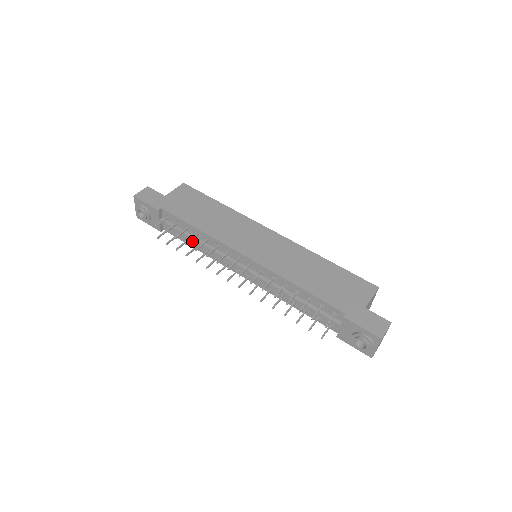
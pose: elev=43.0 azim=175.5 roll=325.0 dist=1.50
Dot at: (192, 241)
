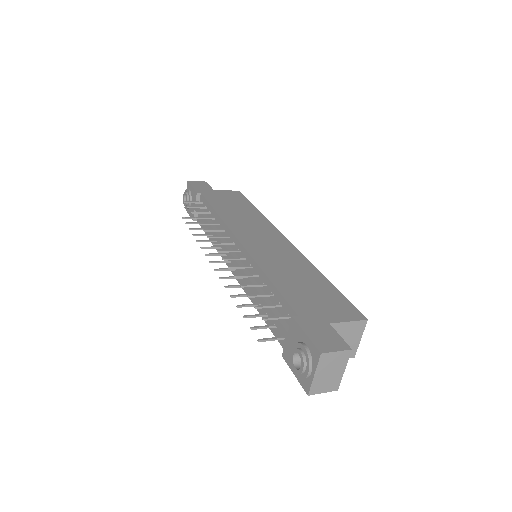
Dot at: (207, 226)
